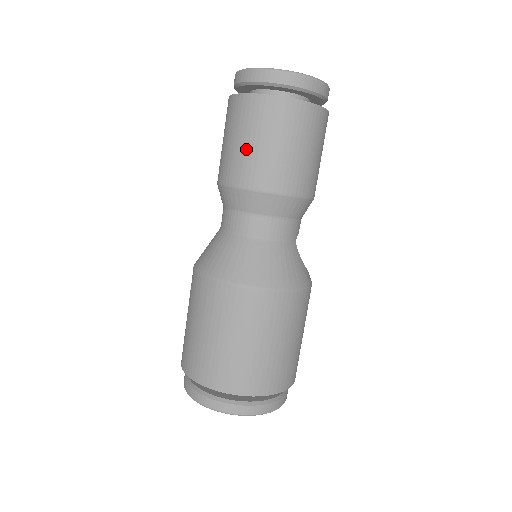
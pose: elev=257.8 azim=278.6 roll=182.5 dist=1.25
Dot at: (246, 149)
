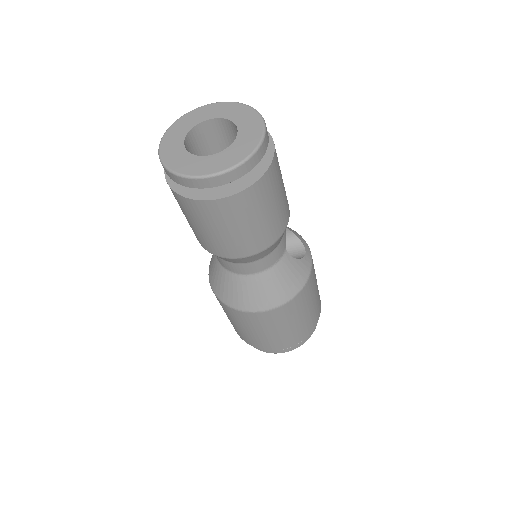
Dot at: (209, 235)
